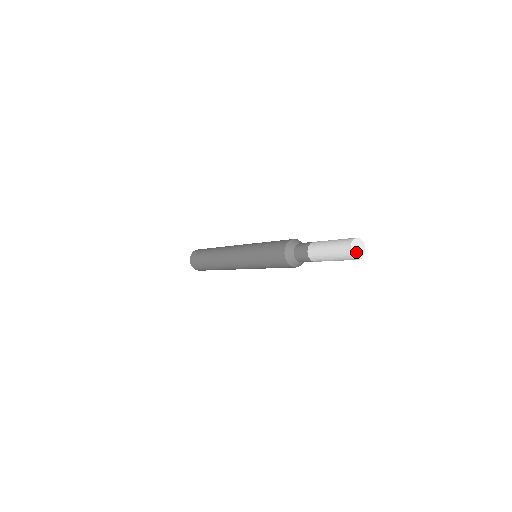
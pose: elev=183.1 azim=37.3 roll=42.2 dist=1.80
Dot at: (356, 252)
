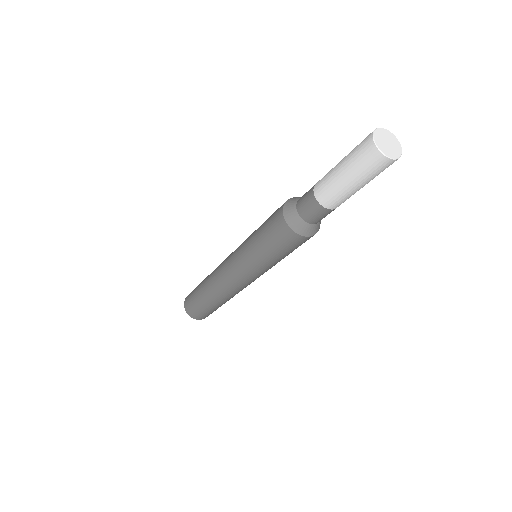
Dot at: (383, 145)
